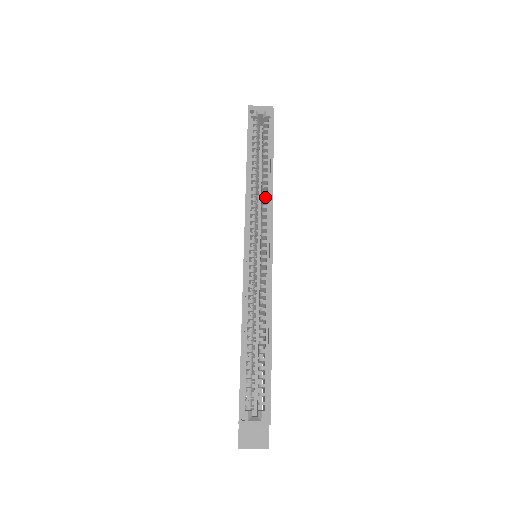
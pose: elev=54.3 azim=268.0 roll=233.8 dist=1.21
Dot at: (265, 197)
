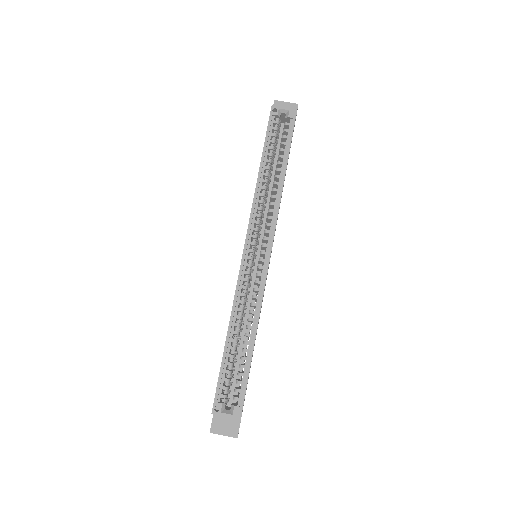
Dot at: (273, 200)
